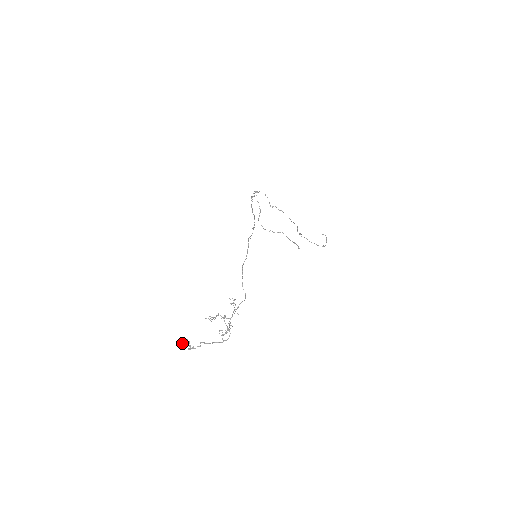
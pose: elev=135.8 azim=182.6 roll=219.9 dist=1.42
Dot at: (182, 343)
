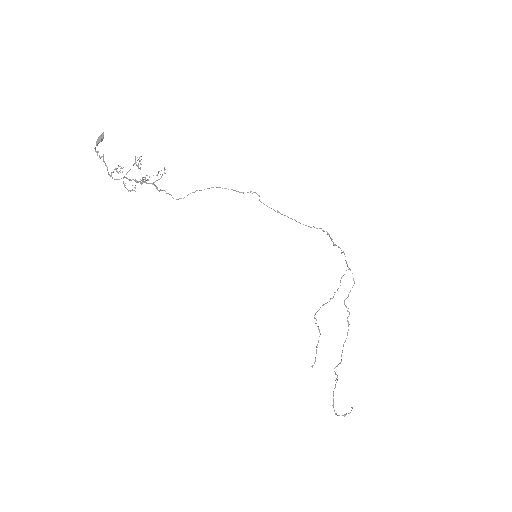
Dot at: (99, 137)
